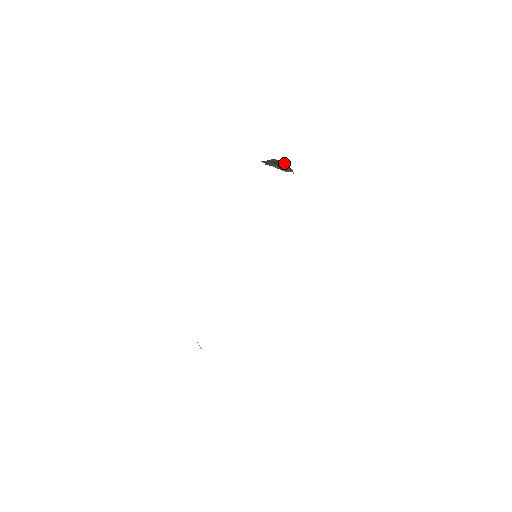
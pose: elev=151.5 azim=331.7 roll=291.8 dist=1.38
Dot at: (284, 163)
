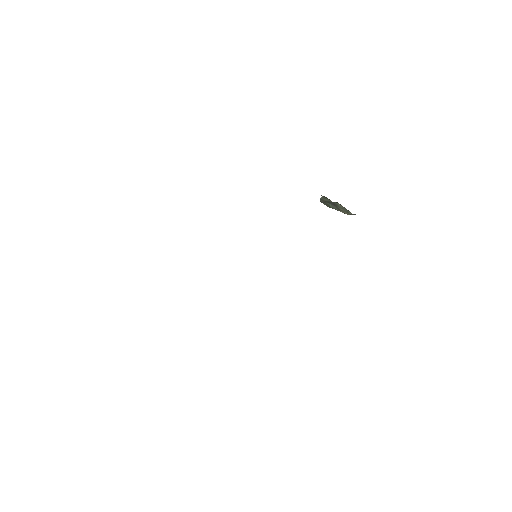
Dot at: (337, 202)
